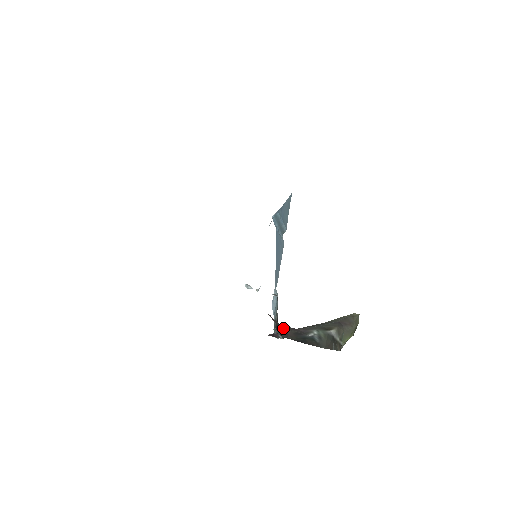
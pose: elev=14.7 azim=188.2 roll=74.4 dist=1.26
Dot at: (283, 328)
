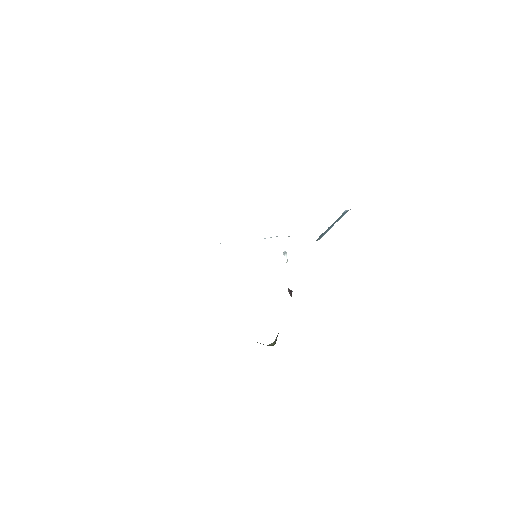
Dot at: occluded
